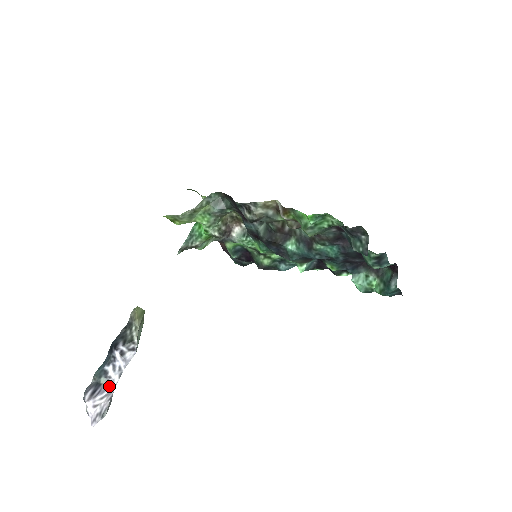
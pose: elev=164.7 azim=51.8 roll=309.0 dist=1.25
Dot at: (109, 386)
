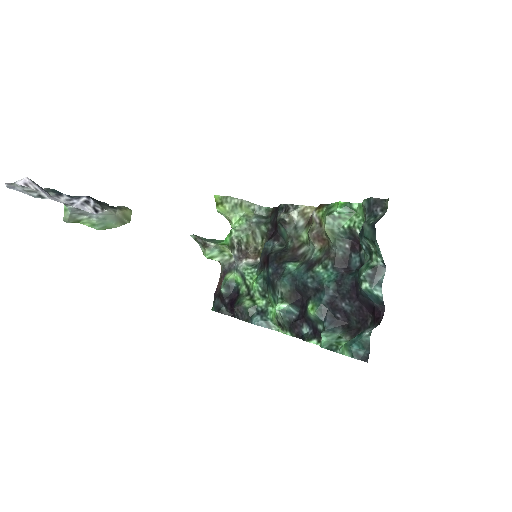
Dot at: (51, 197)
